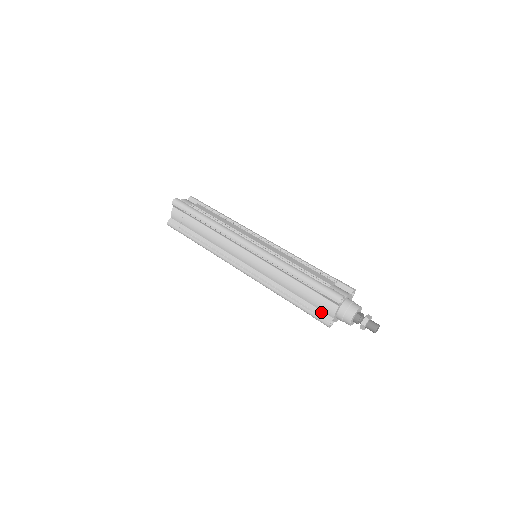
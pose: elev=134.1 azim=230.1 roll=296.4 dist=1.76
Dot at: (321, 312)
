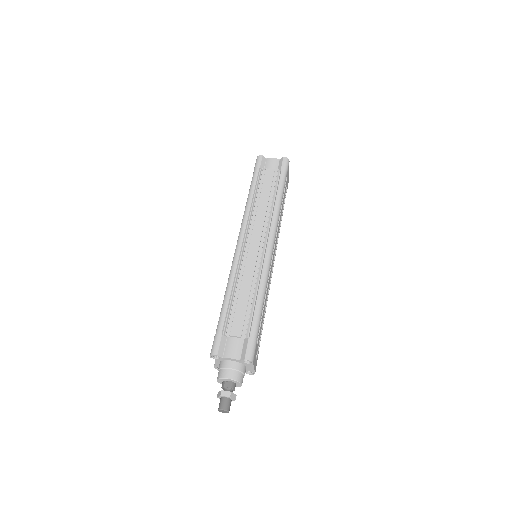
Dot at: occluded
